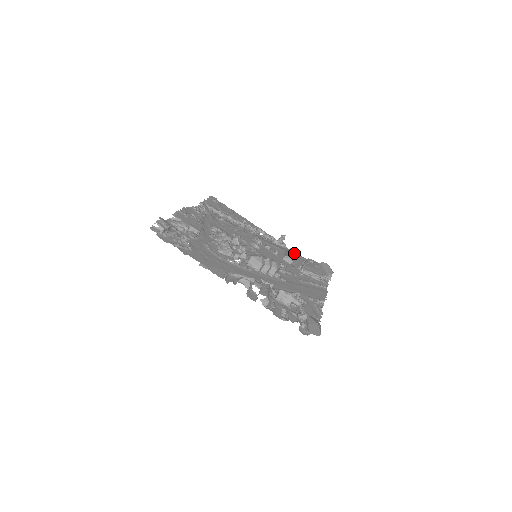
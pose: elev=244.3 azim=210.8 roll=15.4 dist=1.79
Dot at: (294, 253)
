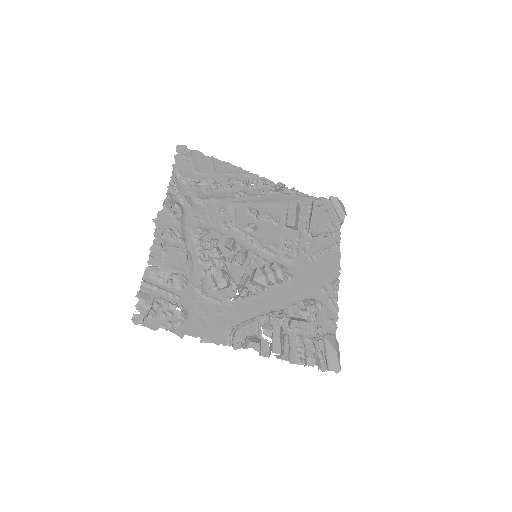
Dot at: (297, 208)
